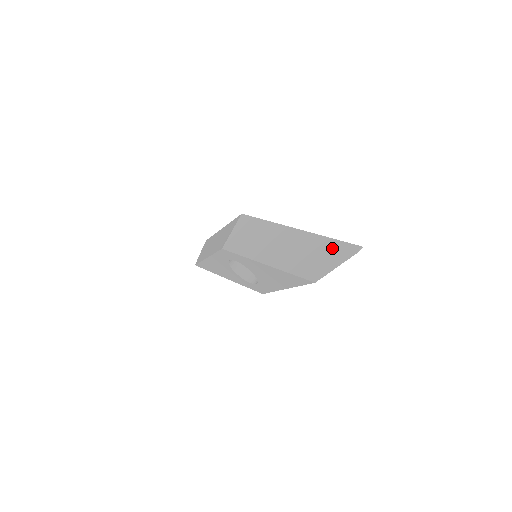
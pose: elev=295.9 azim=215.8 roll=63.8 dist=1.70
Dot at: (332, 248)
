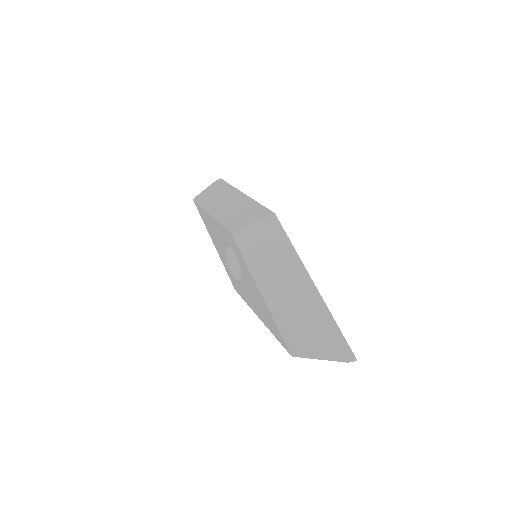
Dot at: (331, 336)
